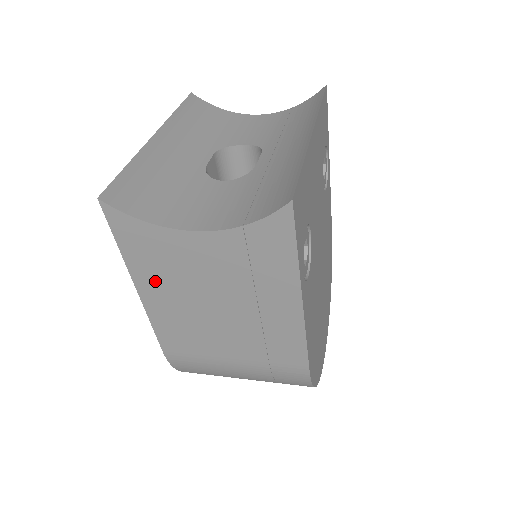
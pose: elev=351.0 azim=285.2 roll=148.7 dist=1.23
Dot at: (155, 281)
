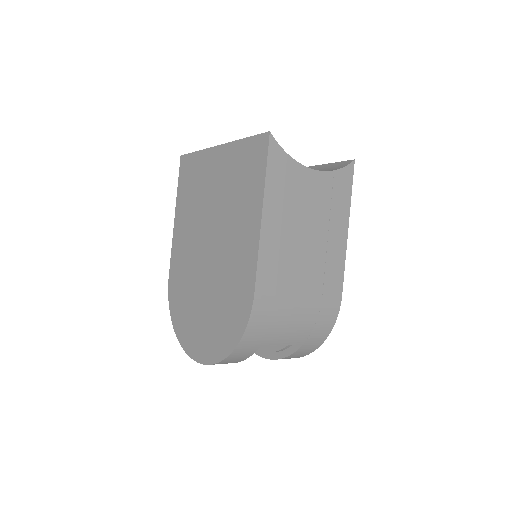
Dot at: (277, 207)
